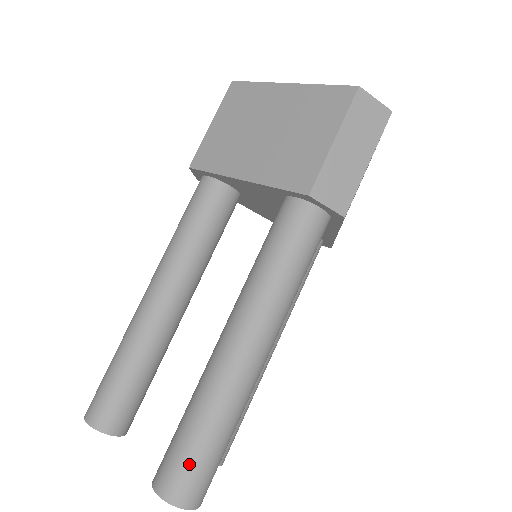
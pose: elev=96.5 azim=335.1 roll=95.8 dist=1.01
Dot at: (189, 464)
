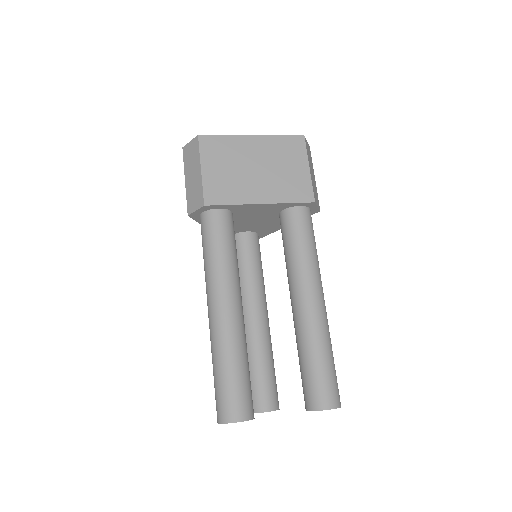
Dot at: (334, 380)
